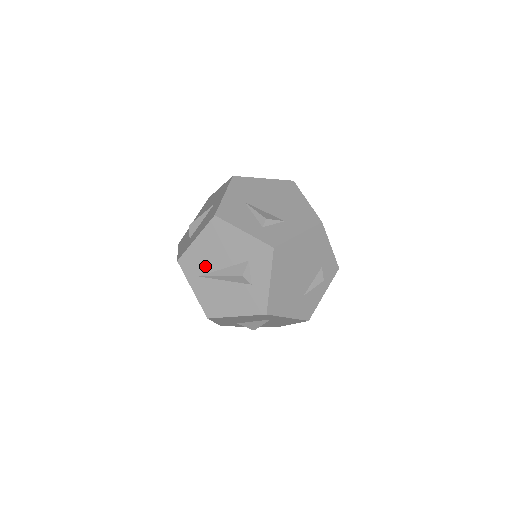
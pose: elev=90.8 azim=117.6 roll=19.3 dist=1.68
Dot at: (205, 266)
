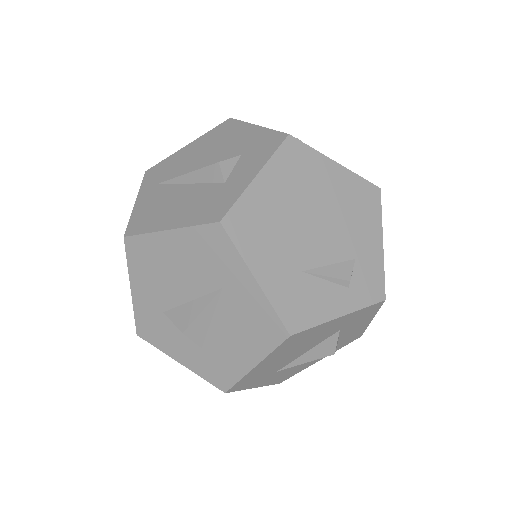
Dot at: (176, 171)
